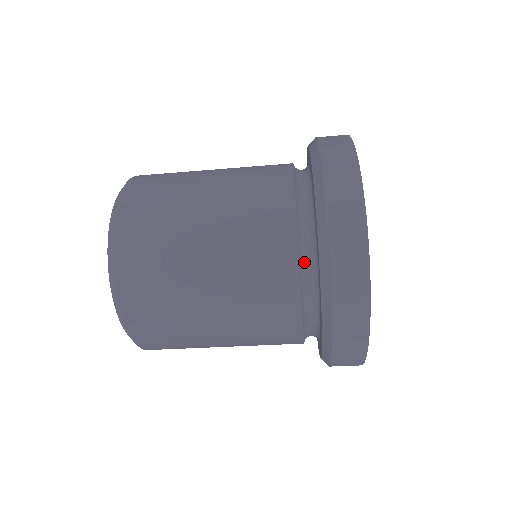
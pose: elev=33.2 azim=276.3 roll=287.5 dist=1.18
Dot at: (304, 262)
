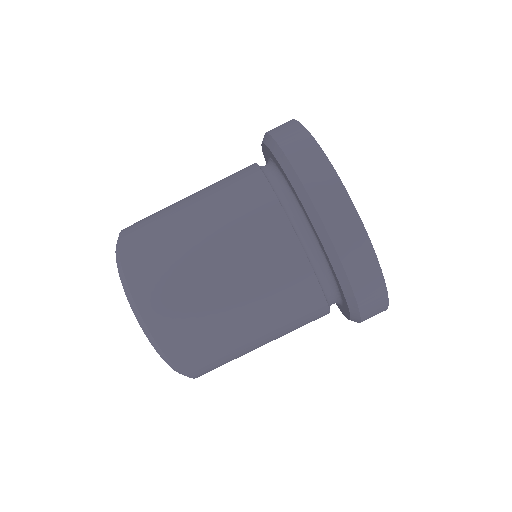
Dot at: (279, 193)
